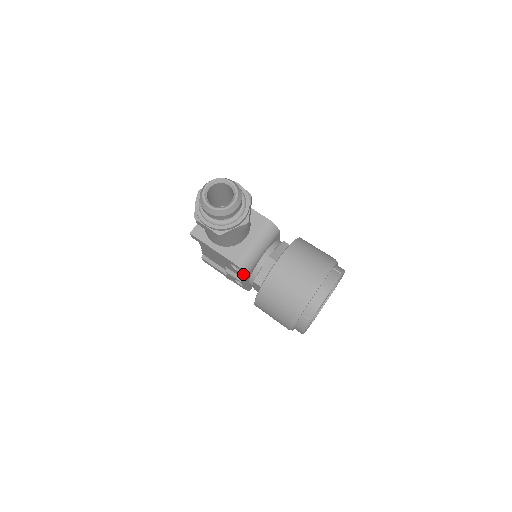
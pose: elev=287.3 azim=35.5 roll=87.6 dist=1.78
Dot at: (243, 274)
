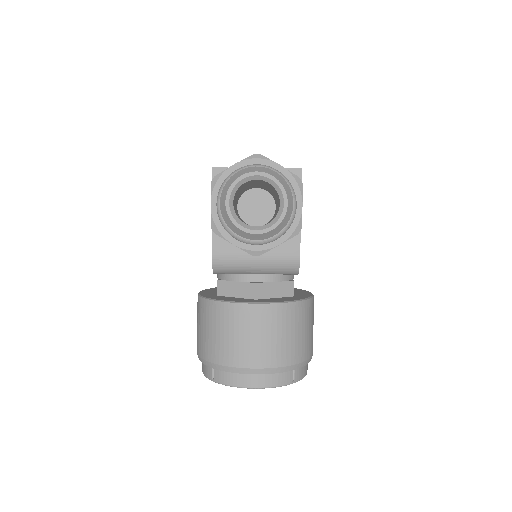
Dot at: occluded
